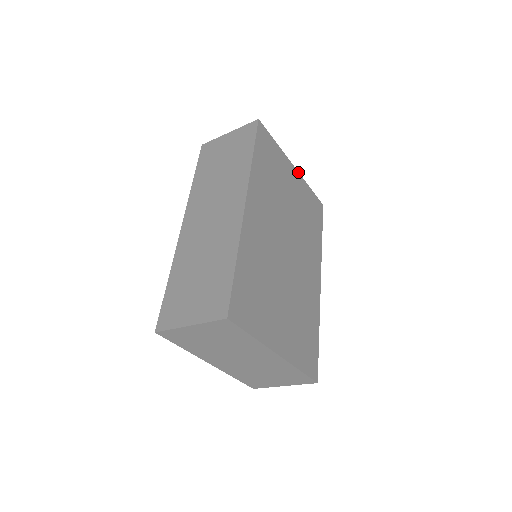
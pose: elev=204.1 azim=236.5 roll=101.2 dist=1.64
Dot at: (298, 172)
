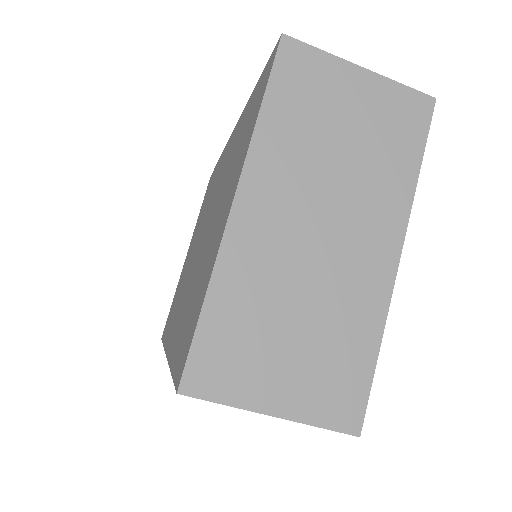
Dot at: occluded
